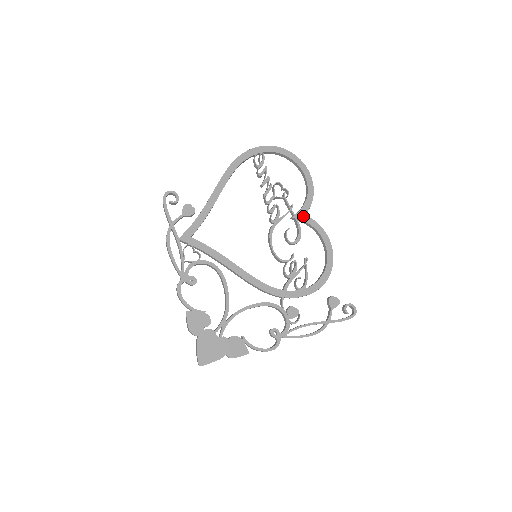
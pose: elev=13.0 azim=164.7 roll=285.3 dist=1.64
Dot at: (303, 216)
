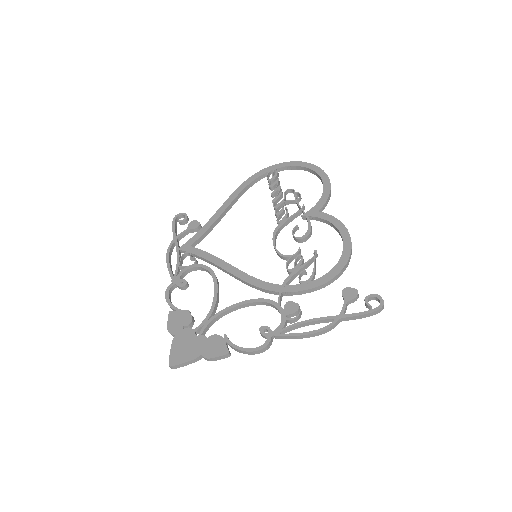
Dot at: (315, 212)
